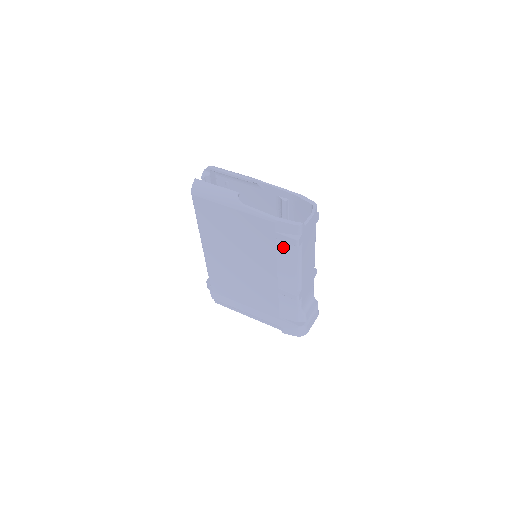
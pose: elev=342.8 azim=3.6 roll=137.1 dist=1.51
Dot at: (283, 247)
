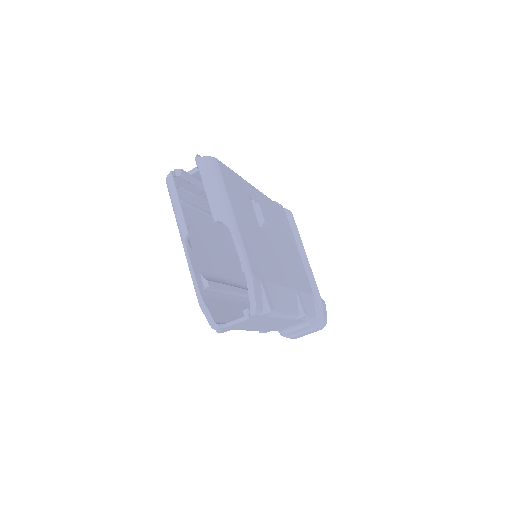
Dot at: occluded
